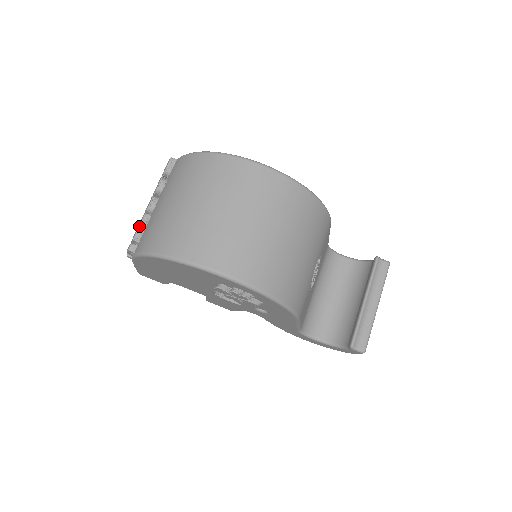
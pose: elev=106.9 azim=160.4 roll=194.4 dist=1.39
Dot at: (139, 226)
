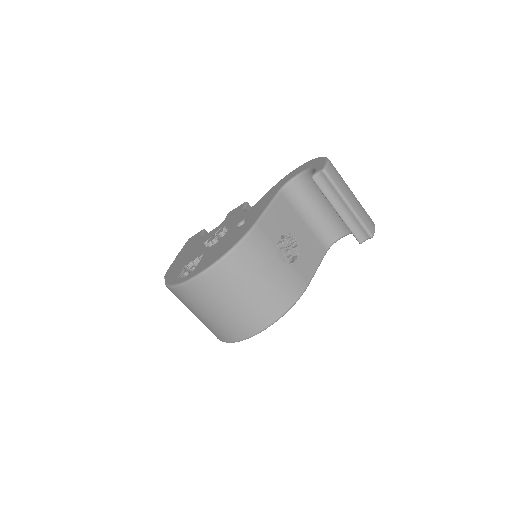
Dot at: occluded
